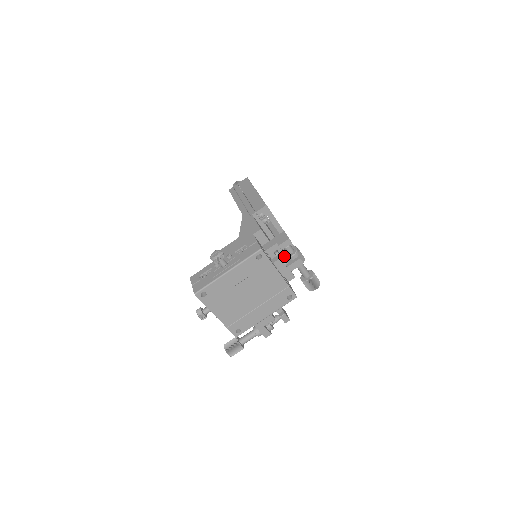
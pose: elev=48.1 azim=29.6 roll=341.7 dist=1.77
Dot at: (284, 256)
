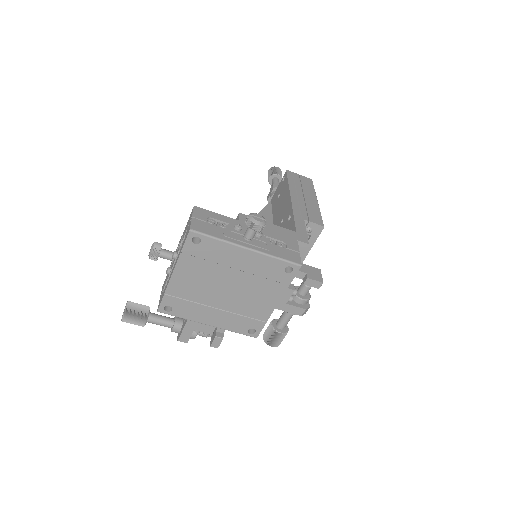
Dot at: occluded
